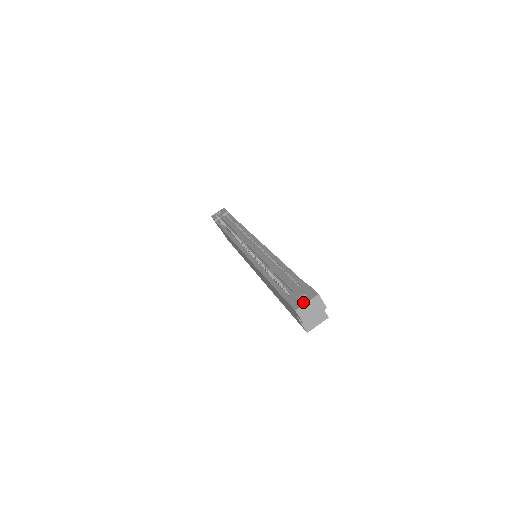
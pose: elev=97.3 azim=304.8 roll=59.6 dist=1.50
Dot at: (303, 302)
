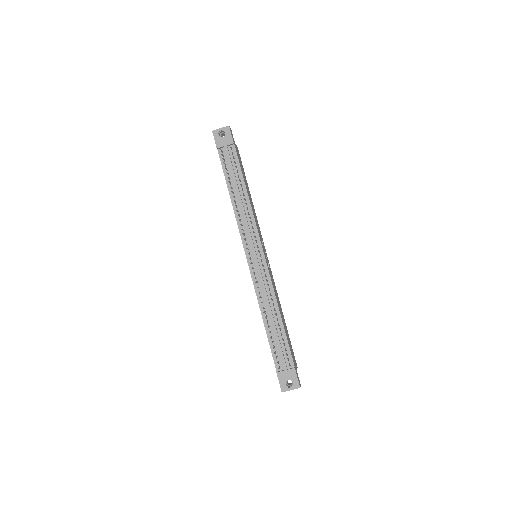
Dot at: (288, 388)
